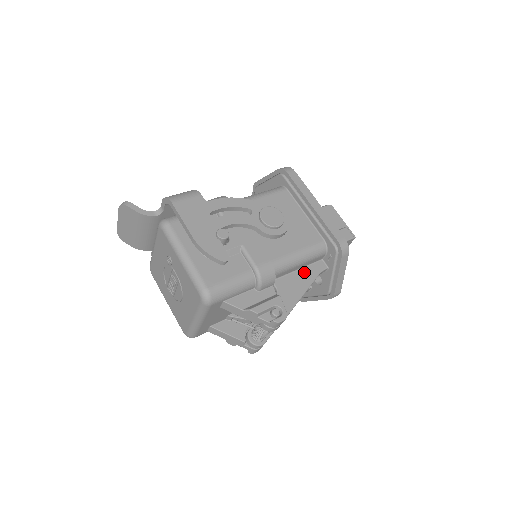
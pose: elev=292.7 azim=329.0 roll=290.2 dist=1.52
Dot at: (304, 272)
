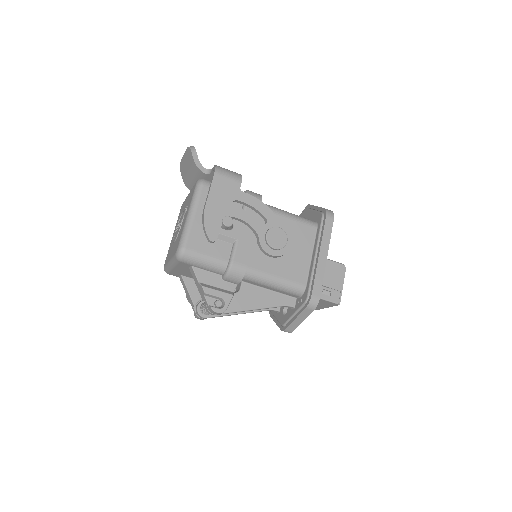
Dot at: (273, 295)
